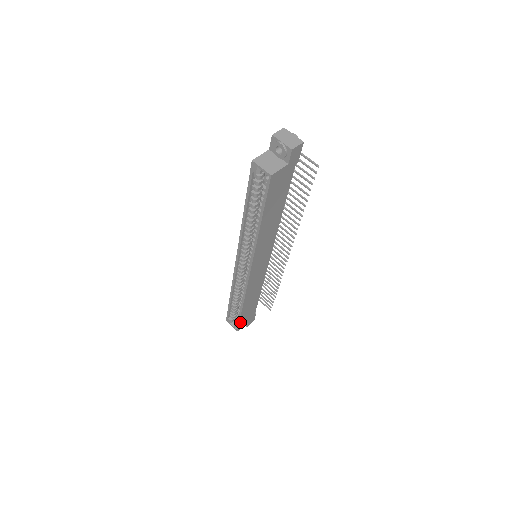
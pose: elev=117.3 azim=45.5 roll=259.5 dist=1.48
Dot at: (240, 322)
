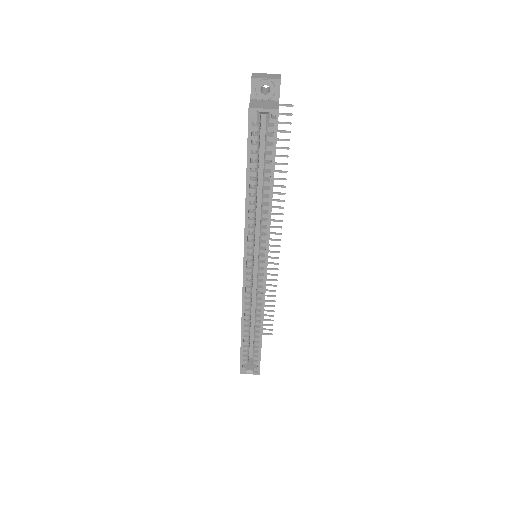
Dot at: (260, 358)
